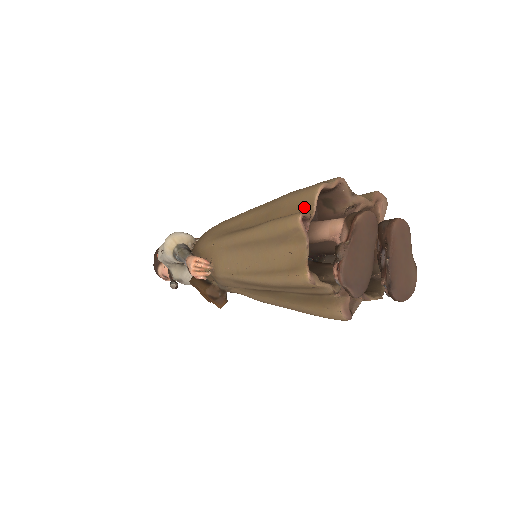
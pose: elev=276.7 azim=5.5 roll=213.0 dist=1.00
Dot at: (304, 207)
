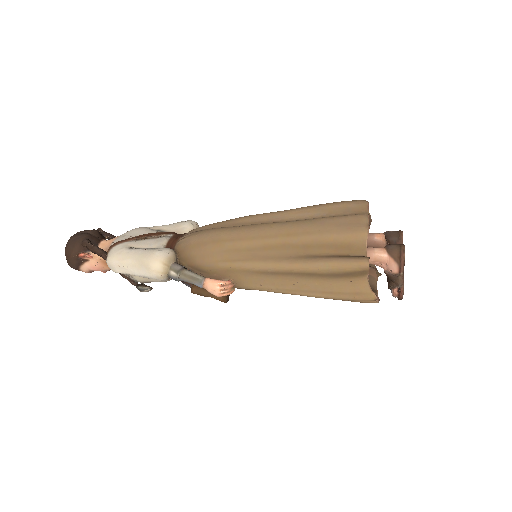
Dot at: (355, 248)
